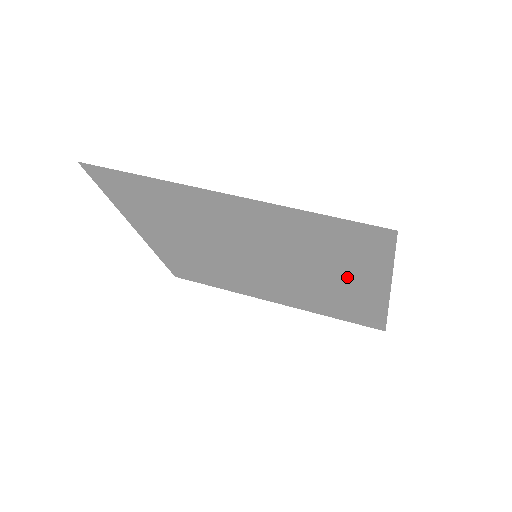
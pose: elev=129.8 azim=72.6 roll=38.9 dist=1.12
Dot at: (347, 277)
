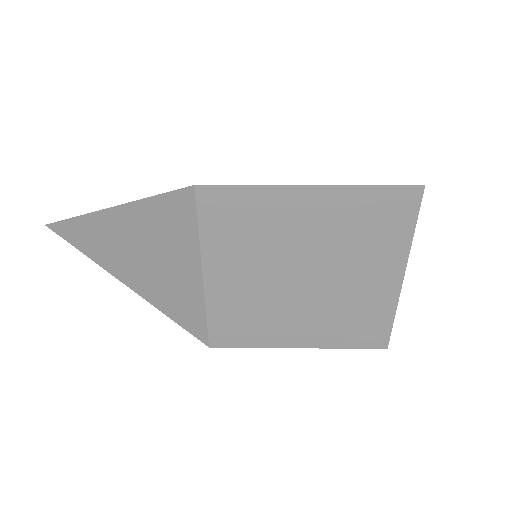
Dot at: occluded
